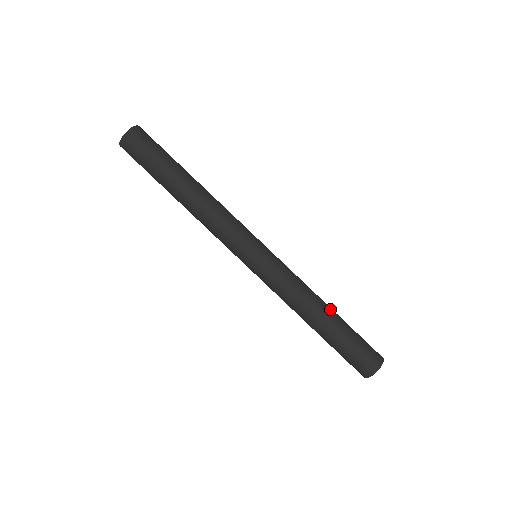
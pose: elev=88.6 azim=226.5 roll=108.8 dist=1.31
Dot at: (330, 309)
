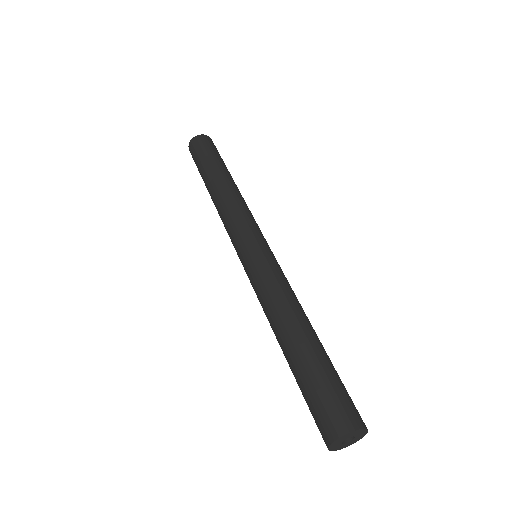
Dot at: occluded
